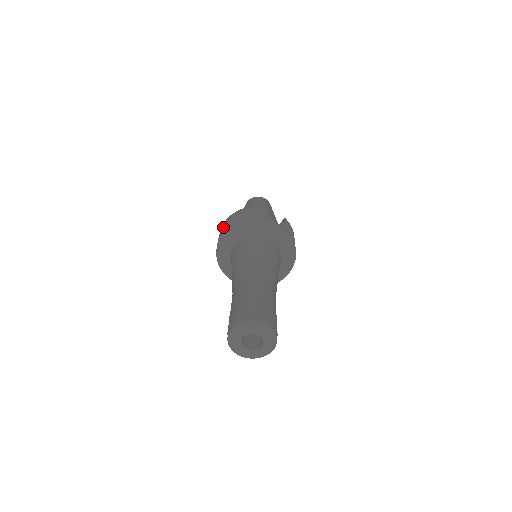
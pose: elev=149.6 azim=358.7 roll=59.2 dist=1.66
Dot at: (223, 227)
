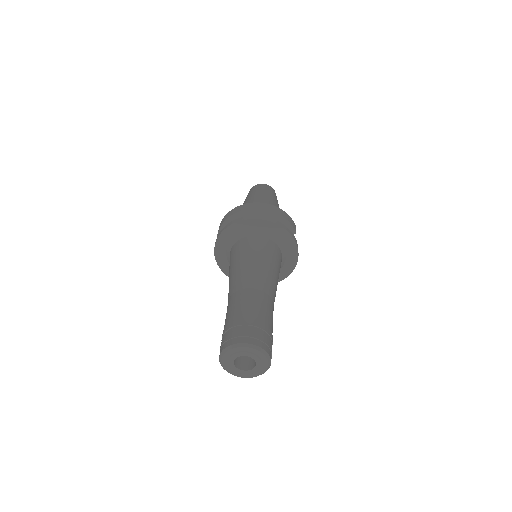
Dot at: (255, 208)
